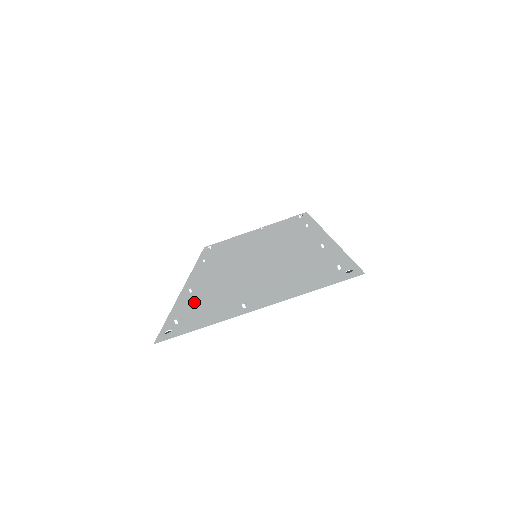
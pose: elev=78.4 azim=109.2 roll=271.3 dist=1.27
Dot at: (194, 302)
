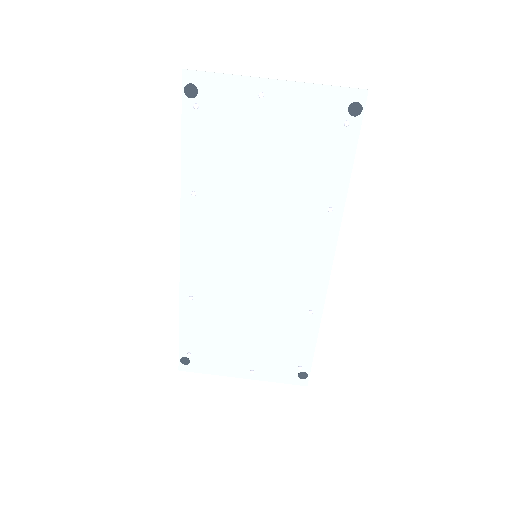
Dot at: (204, 154)
